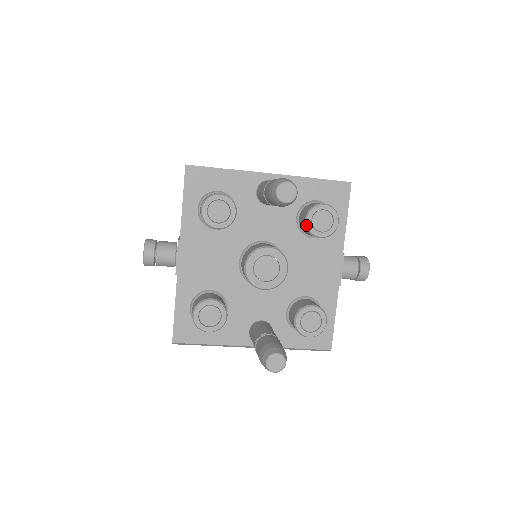
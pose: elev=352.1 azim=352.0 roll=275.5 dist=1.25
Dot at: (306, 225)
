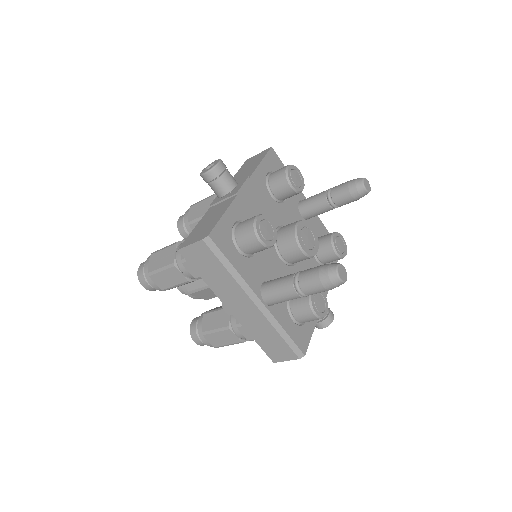
Dot at: (332, 238)
